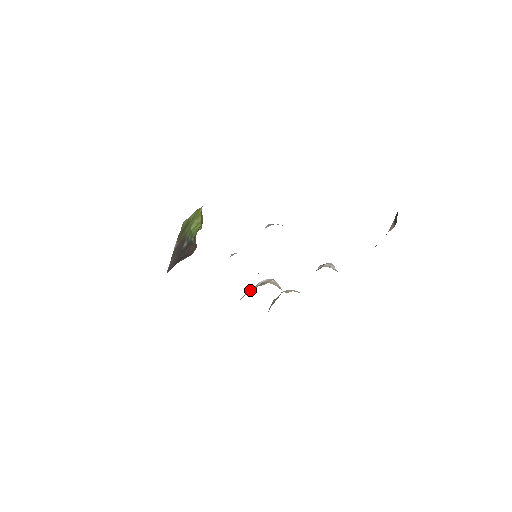
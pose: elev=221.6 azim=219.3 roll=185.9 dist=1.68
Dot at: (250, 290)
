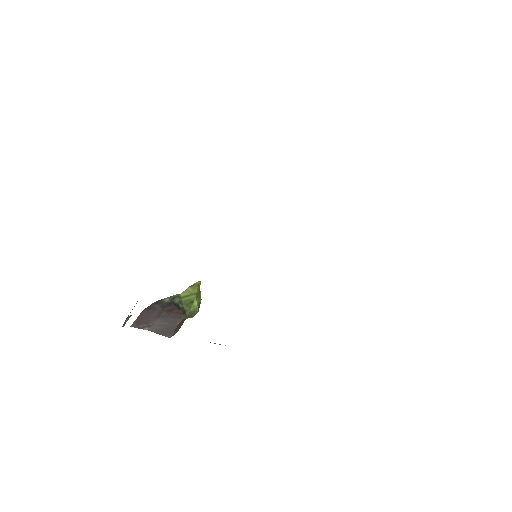
Dot at: occluded
